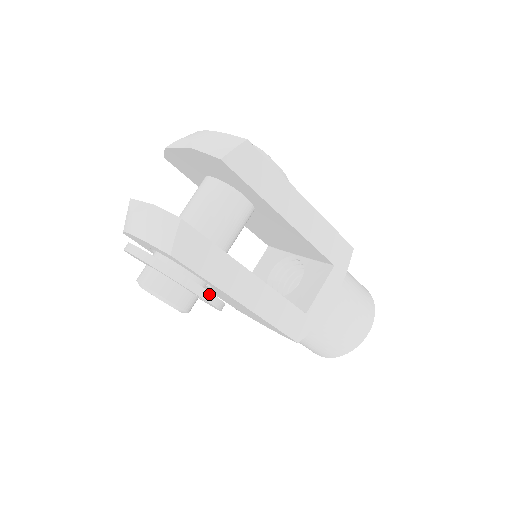
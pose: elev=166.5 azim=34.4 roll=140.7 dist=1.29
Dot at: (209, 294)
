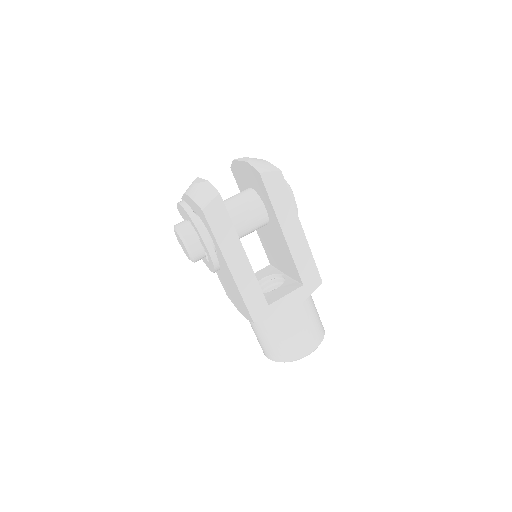
Dot at: (213, 250)
